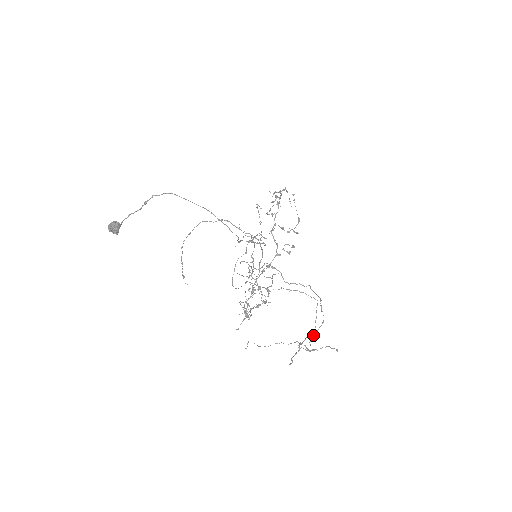
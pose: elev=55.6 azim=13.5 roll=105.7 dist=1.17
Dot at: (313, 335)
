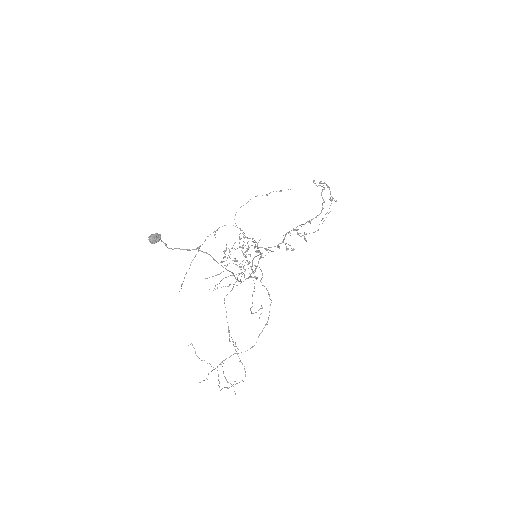
Dot at: (227, 388)
